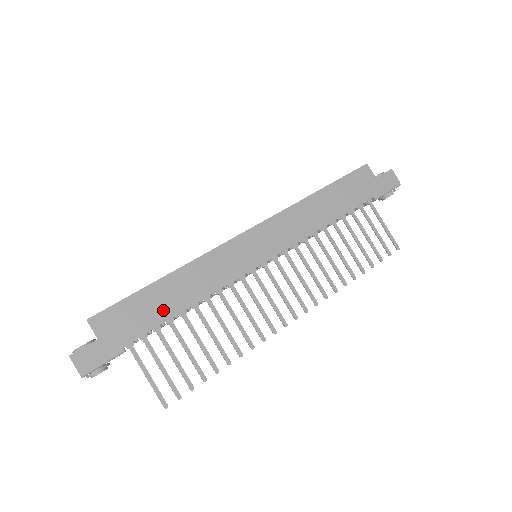
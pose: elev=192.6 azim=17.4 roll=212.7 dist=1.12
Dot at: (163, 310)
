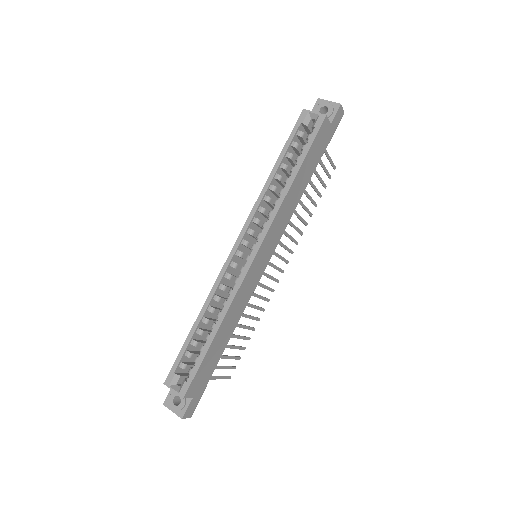
Dot at: (221, 349)
